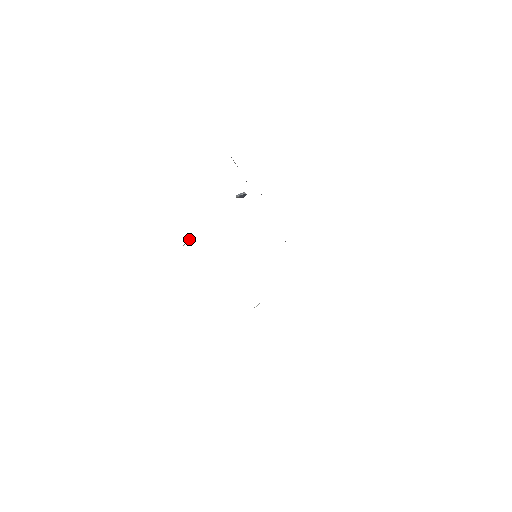
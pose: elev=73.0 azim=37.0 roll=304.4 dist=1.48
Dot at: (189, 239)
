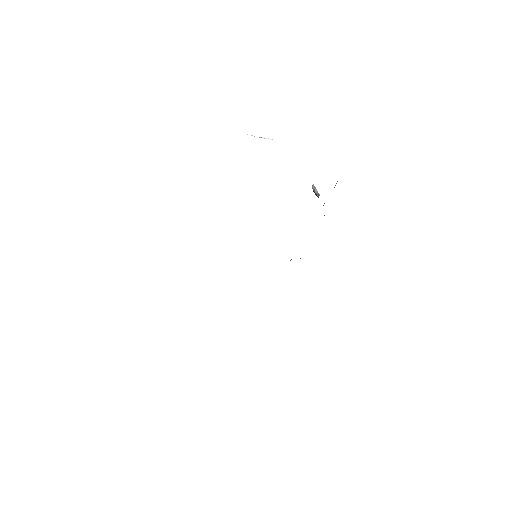
Dot at: (260, 137)
